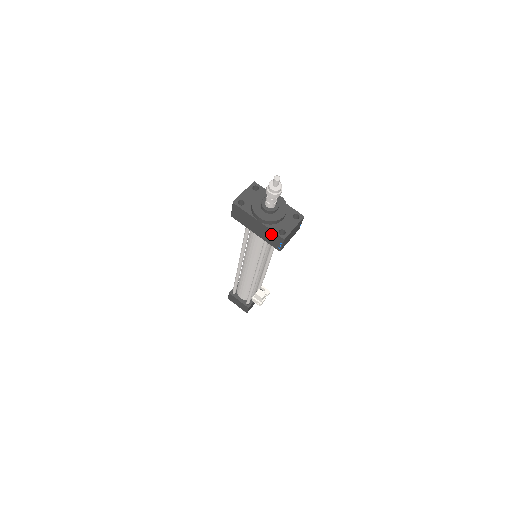
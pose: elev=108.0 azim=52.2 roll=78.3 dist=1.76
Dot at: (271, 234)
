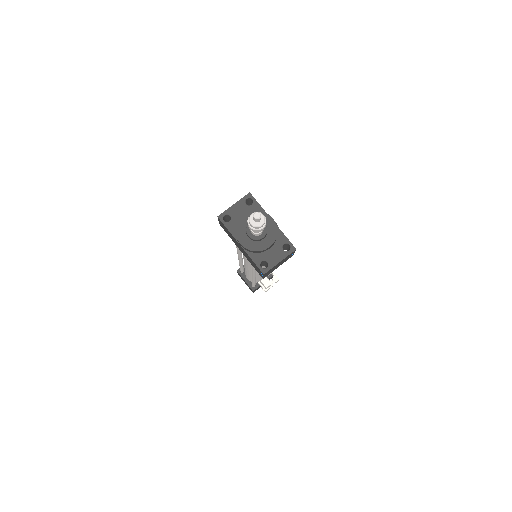
Dot at: (253, 262)
